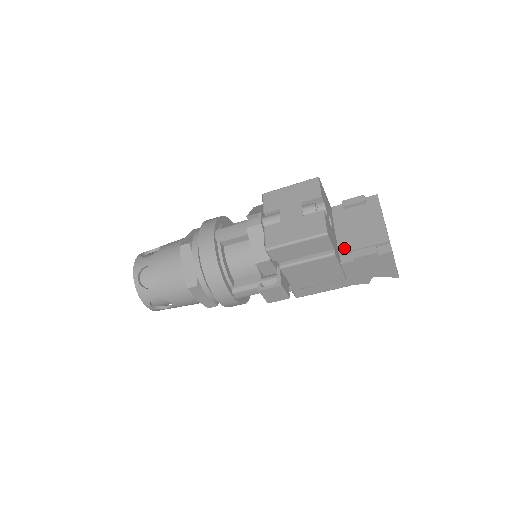
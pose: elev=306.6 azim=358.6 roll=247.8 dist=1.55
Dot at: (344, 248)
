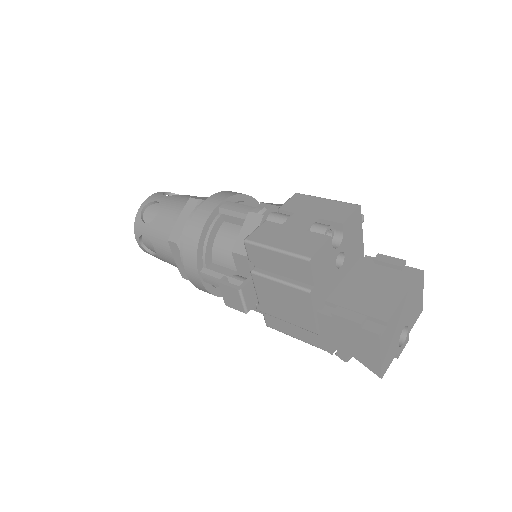
Dot at: (335, 299)
